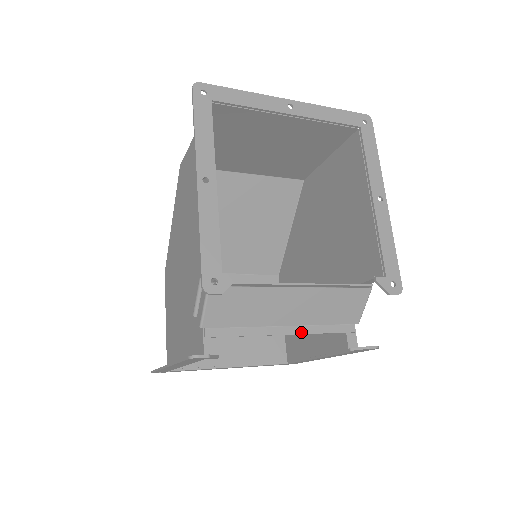
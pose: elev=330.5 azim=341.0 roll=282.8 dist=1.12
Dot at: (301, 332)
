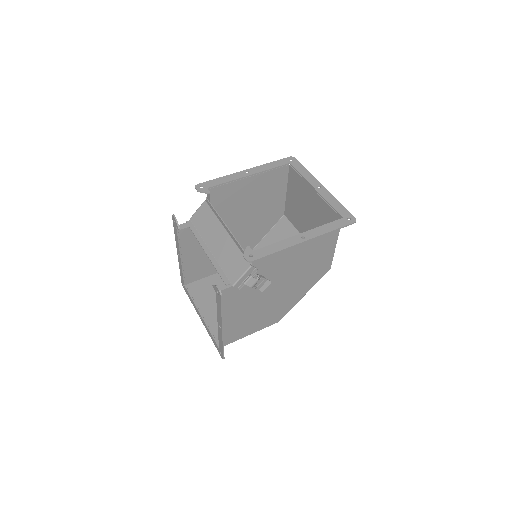
Dot at: (210, 258)
